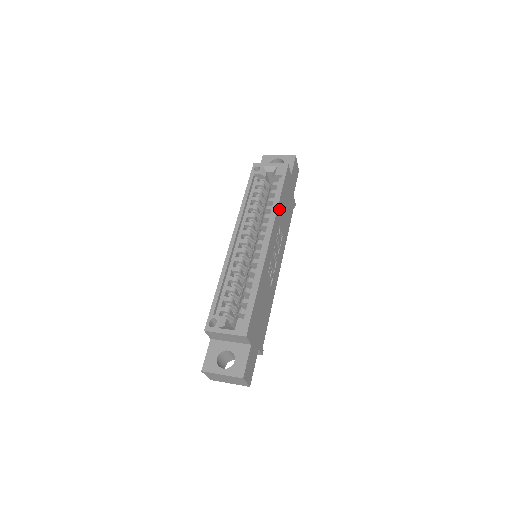
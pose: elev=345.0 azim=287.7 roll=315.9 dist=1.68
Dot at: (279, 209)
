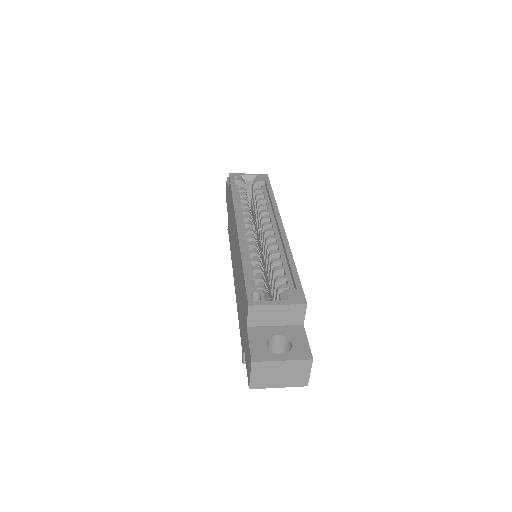
Dot at: occluded
